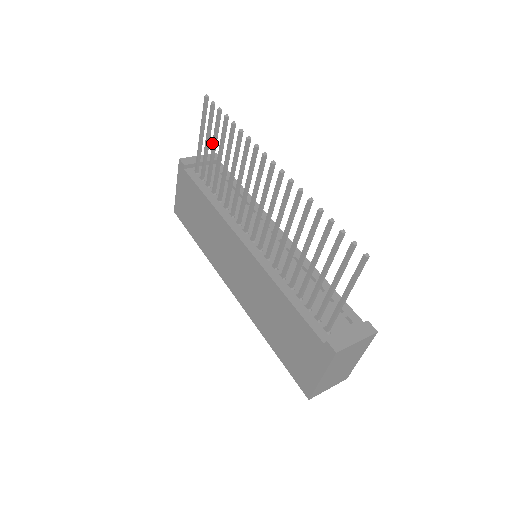
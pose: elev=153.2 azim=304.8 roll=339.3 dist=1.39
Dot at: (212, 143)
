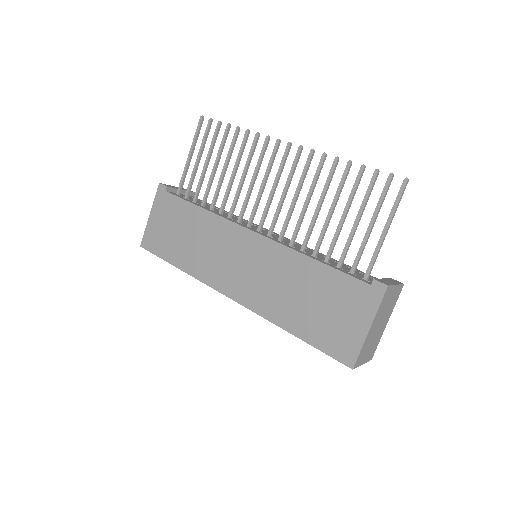
Dot at: (207, 155)
